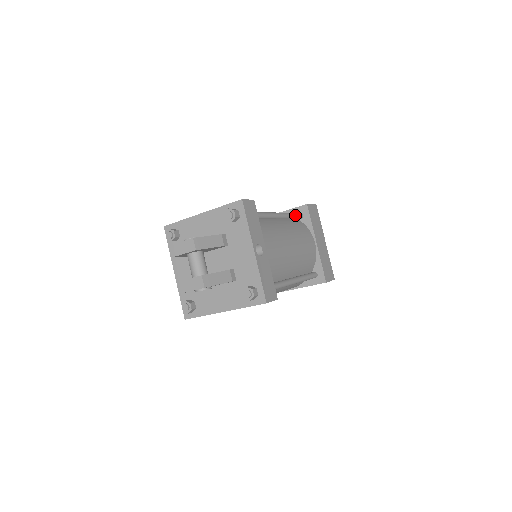
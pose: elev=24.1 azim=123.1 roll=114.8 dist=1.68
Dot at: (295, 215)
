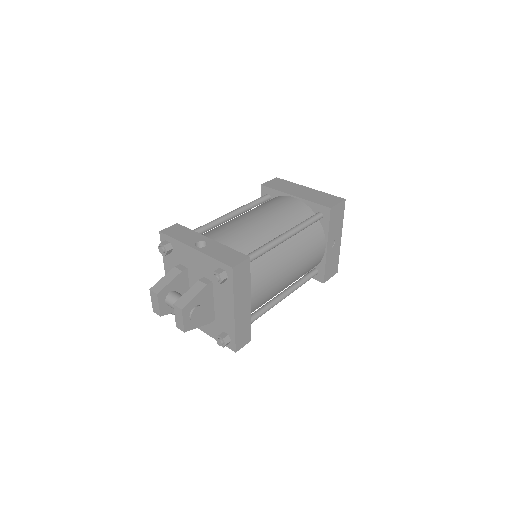
Dot at: (255, 200)
